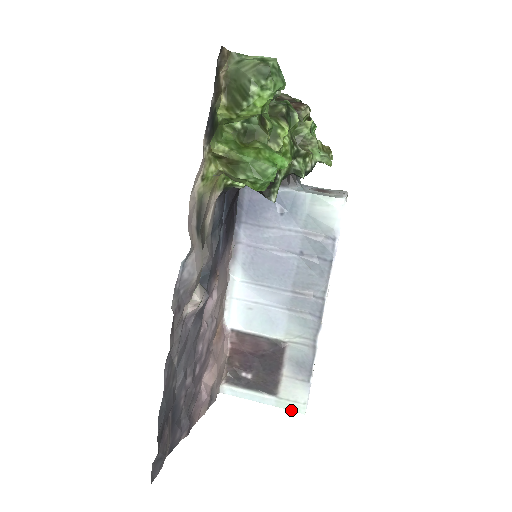
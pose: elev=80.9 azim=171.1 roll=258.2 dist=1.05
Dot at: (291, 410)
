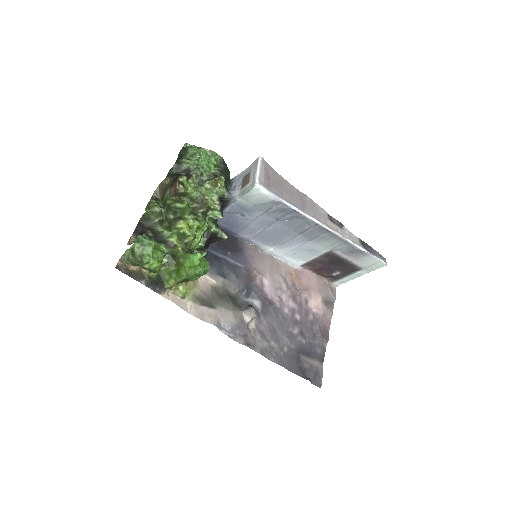
Dot at: (378, 268)
